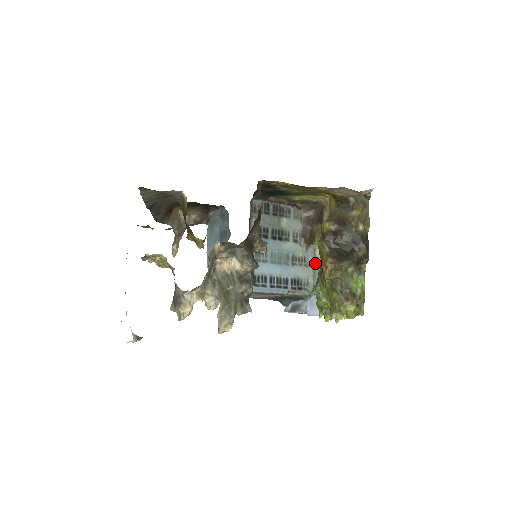
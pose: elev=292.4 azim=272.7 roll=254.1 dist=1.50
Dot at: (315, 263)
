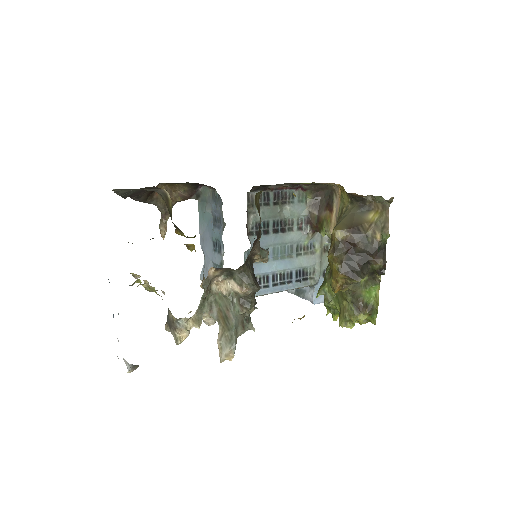
Dot at: (322, 248)
